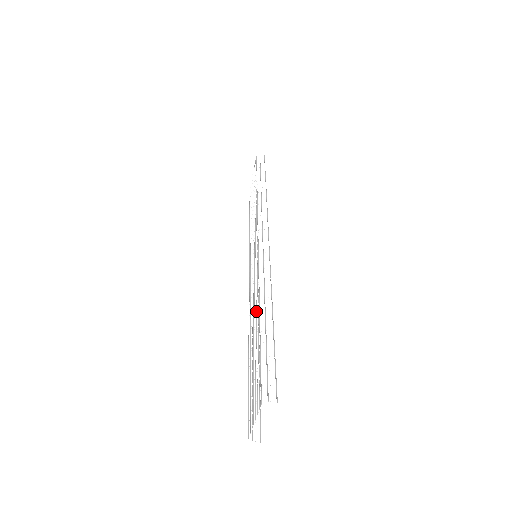
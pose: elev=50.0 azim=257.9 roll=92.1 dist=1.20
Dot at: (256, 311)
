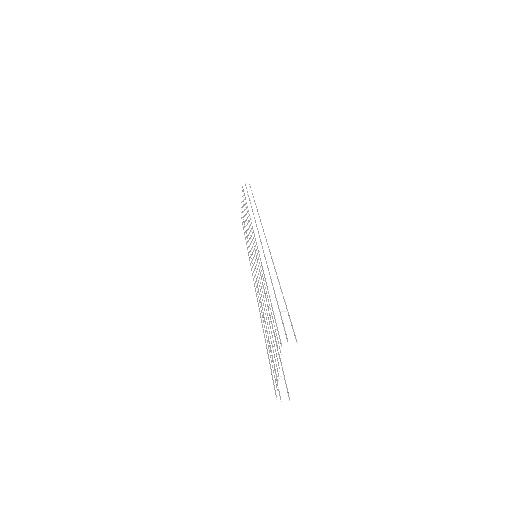
Dot at: occluded
